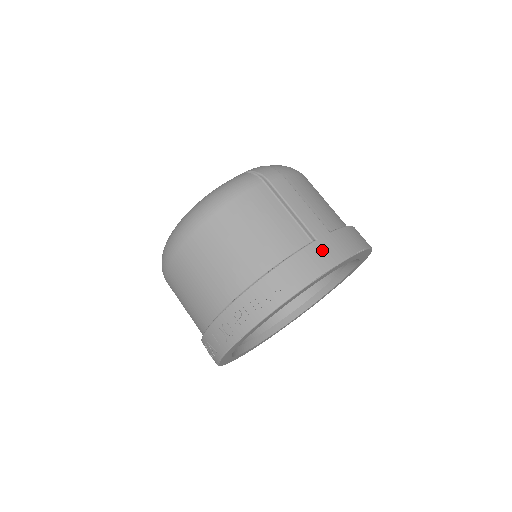
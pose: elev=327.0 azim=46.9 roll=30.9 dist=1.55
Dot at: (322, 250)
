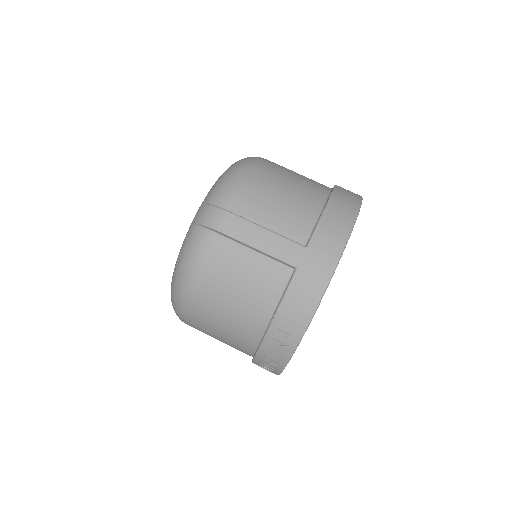
Dot at: (307, 277)
